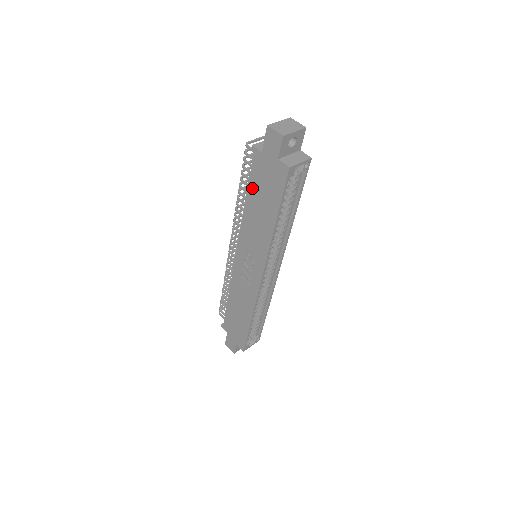
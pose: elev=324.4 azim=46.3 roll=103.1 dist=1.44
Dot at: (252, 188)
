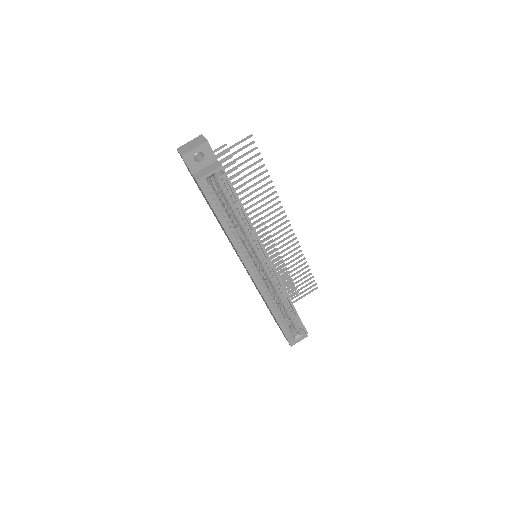
Dot at: occluded
